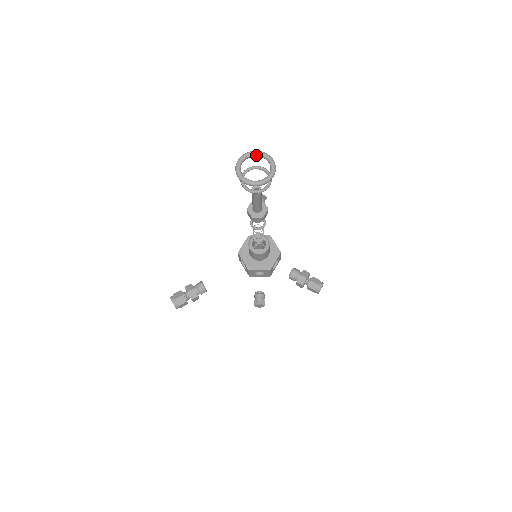
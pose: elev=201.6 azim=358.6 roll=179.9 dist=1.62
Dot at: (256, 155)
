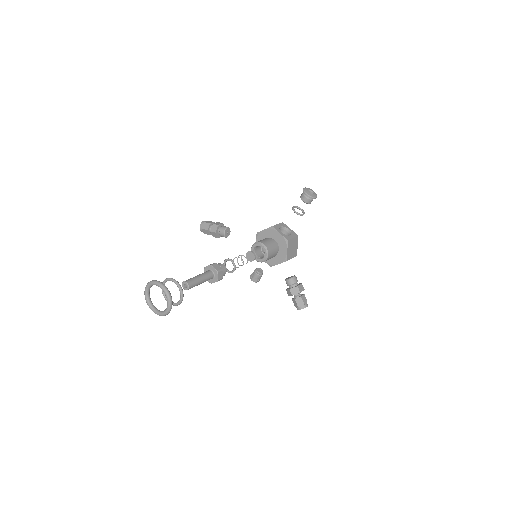
Dot at: (162, 289)
